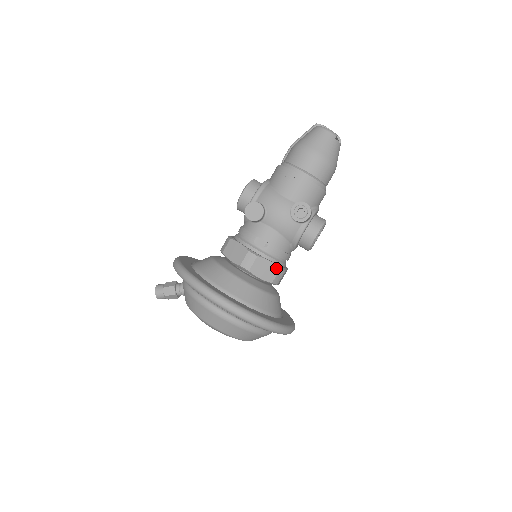
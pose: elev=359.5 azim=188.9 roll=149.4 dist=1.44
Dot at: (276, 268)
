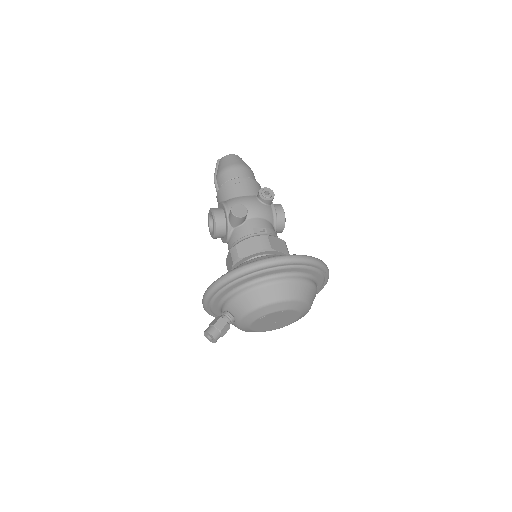
Dot at: (282, 241)
